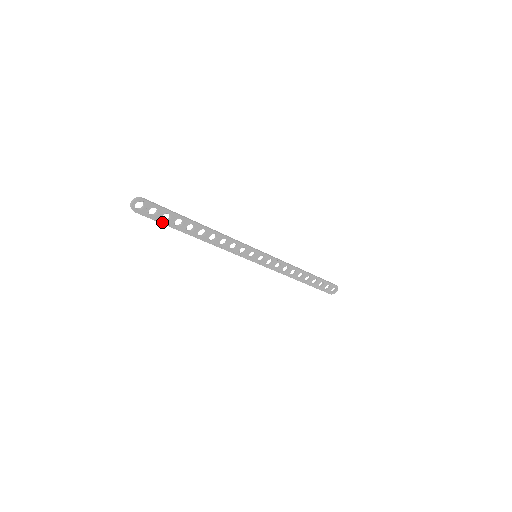
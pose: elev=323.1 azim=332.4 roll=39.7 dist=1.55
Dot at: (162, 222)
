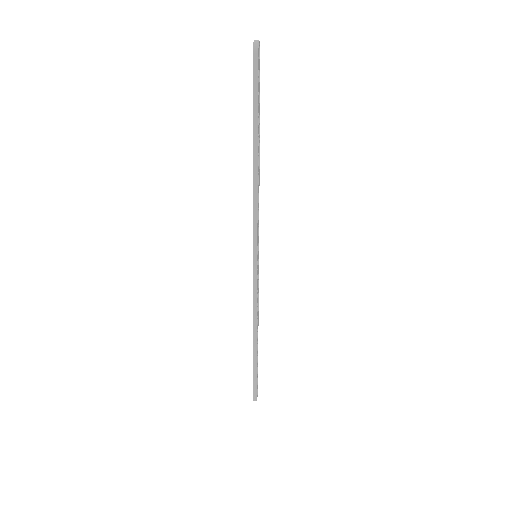
Dot at: (257, 98)
